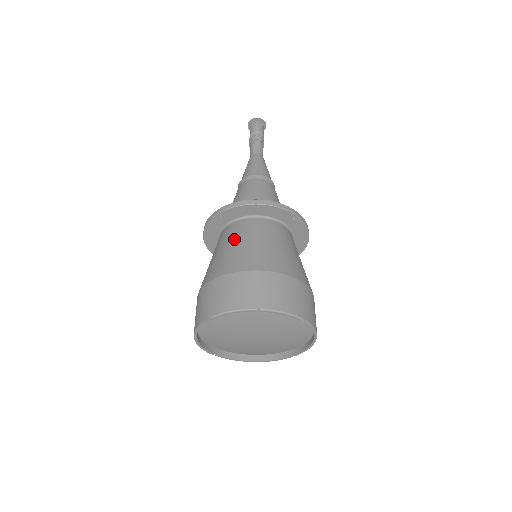
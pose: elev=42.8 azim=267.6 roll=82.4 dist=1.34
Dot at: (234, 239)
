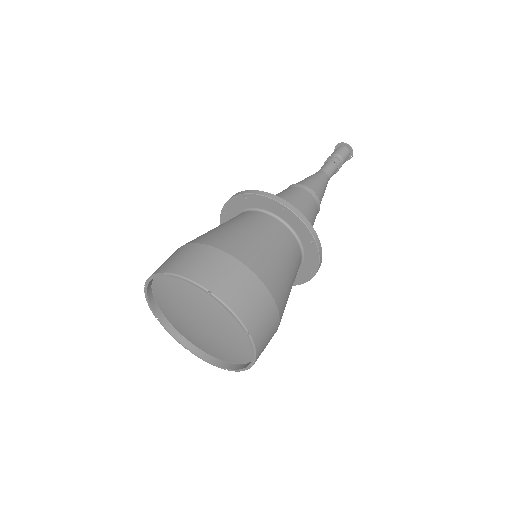
Dot at: (241, 223)
